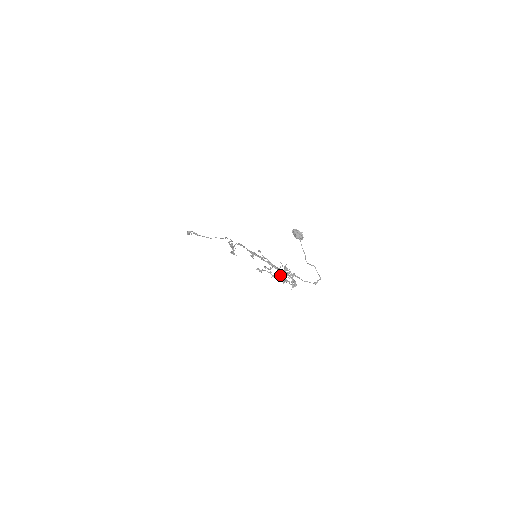
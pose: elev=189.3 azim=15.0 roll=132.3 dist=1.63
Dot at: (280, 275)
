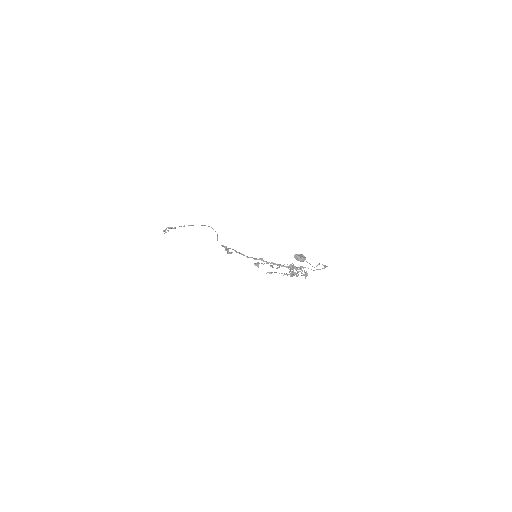
Dot at: occluded
